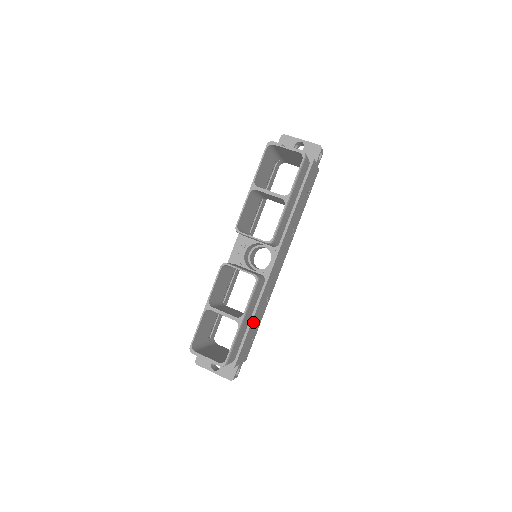
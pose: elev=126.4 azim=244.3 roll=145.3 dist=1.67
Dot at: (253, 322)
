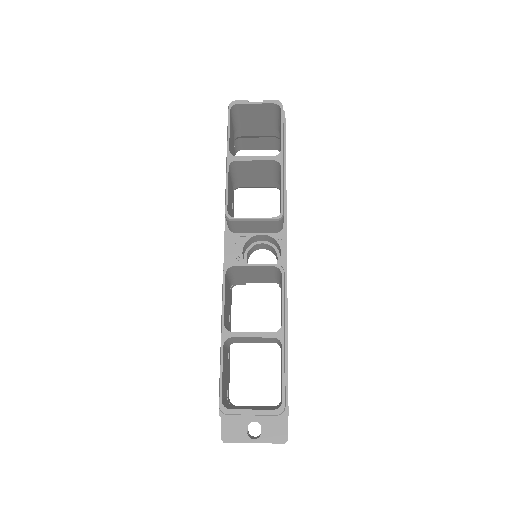
Dot at: occluded
